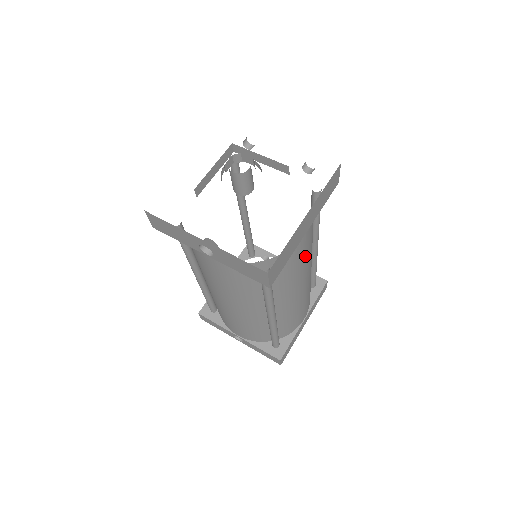
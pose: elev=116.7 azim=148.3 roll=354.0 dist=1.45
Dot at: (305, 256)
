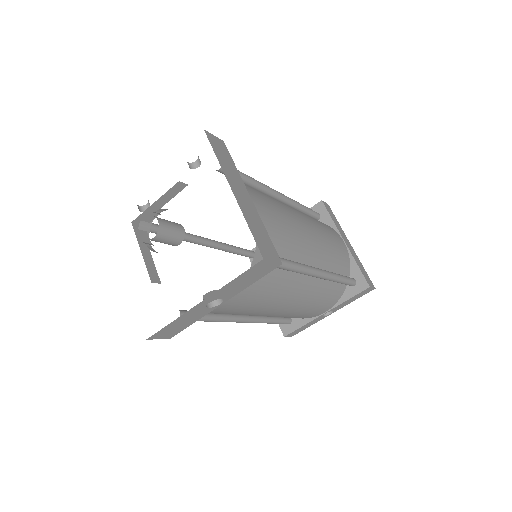
Dot at: (277, 211)
